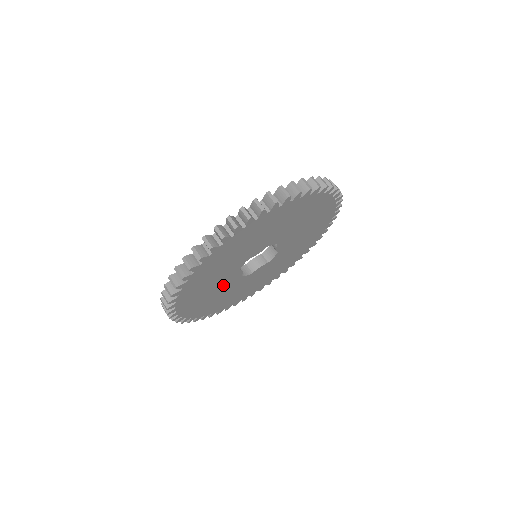
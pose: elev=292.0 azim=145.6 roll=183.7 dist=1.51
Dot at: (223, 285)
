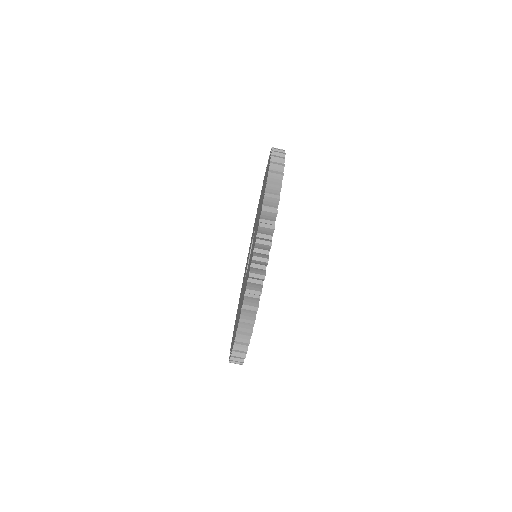
Dot at: occluded
